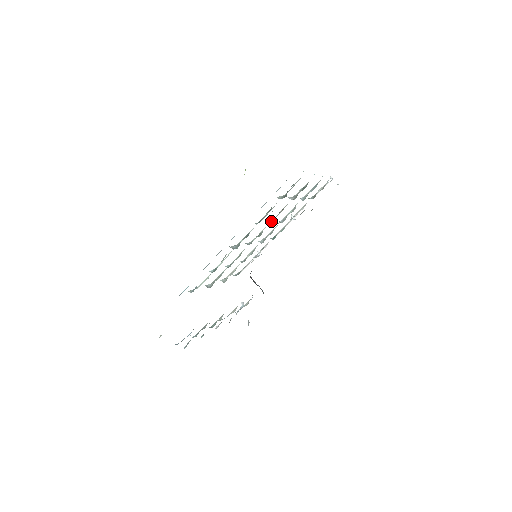
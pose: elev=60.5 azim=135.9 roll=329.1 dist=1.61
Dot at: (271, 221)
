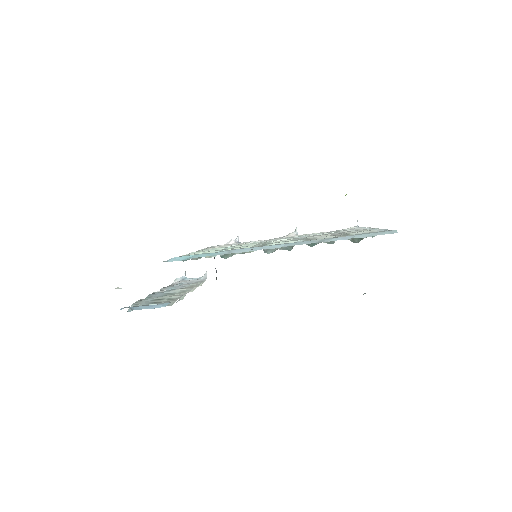
Dot at: occluded
